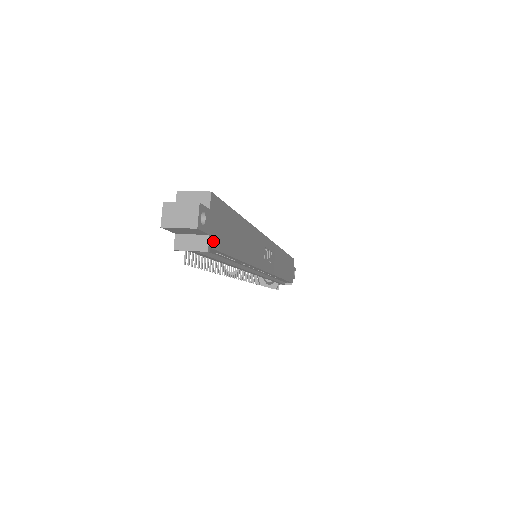
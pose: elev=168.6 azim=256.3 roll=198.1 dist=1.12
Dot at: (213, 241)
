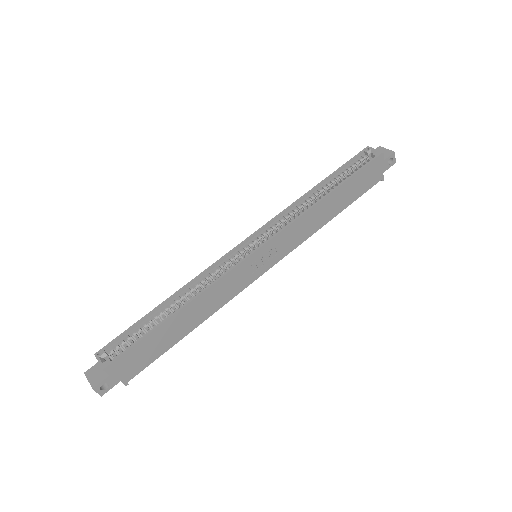
Dot at: (129, 376)
